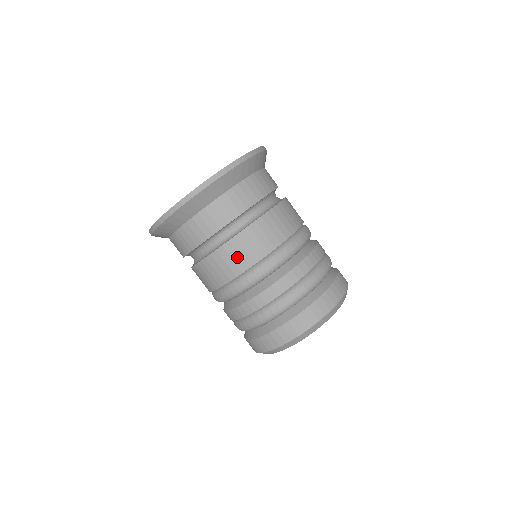
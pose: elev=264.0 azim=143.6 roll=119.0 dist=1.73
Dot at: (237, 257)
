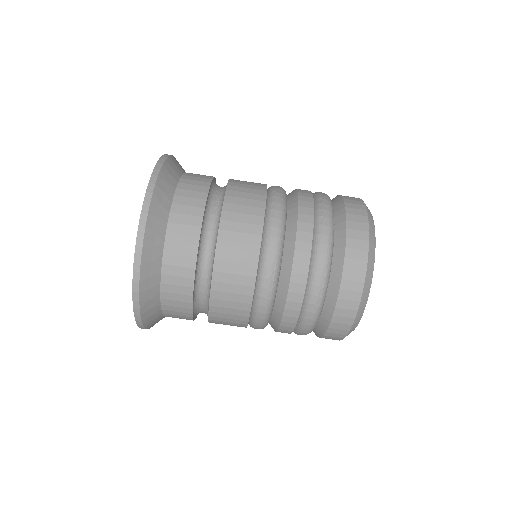
Dot at: (245, 209)
